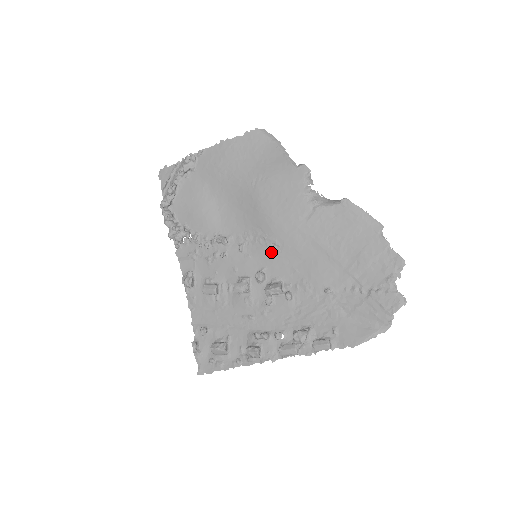
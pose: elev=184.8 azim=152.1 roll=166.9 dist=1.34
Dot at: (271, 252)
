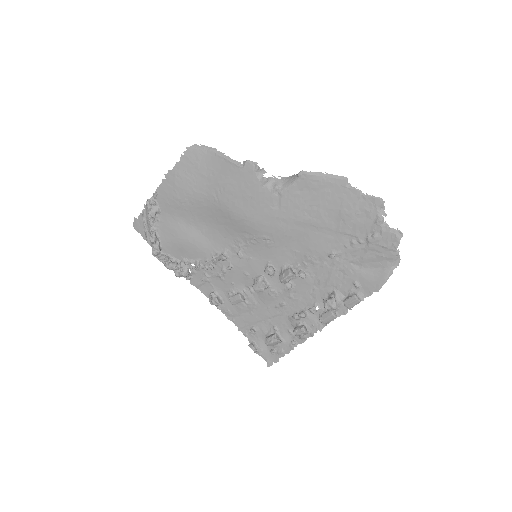
Dot at: (266, 247)
